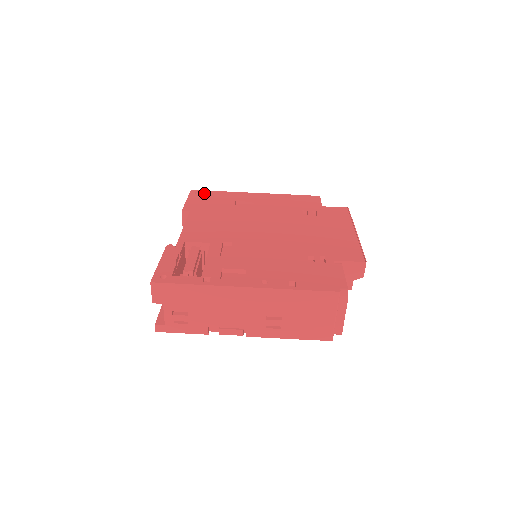
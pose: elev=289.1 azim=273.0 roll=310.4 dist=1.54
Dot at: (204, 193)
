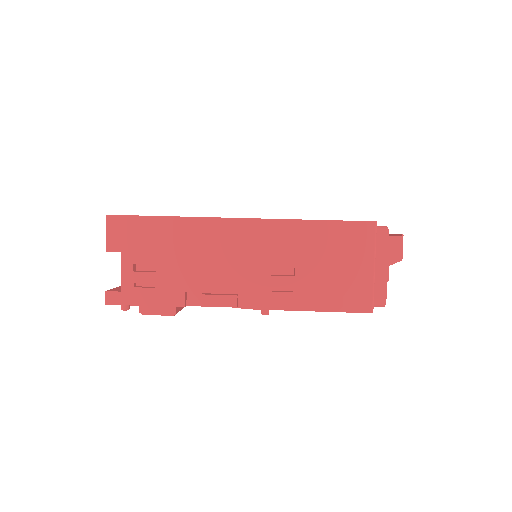
Dot at: occluded
